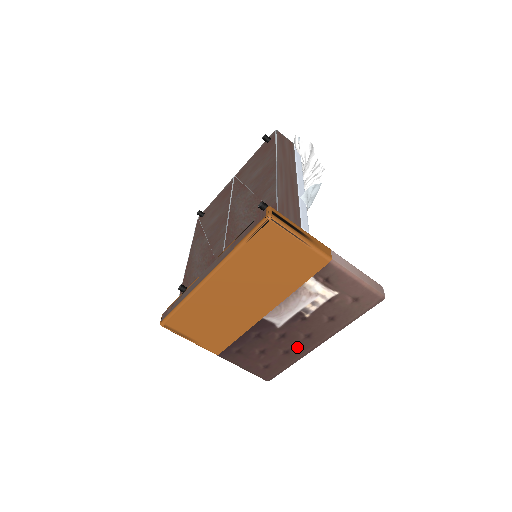
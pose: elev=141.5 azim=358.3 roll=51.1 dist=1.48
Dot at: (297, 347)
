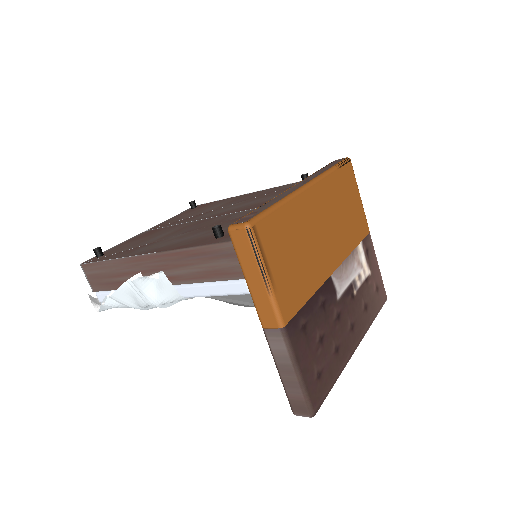
Dot at: (344, 344)
